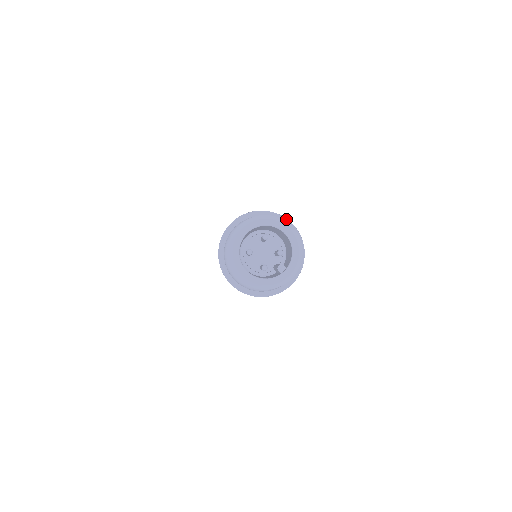
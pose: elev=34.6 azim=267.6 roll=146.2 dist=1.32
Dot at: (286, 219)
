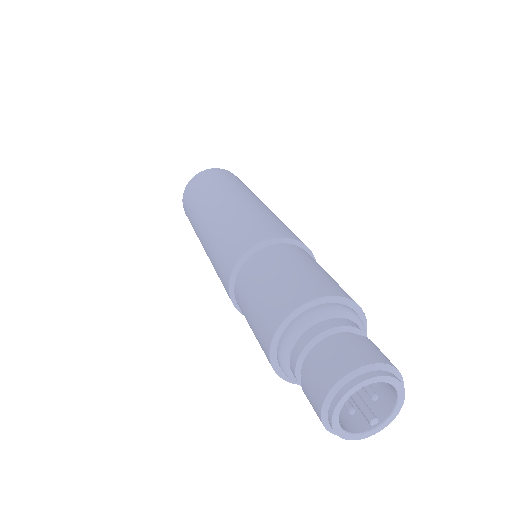
Dot at: (361, 310)
